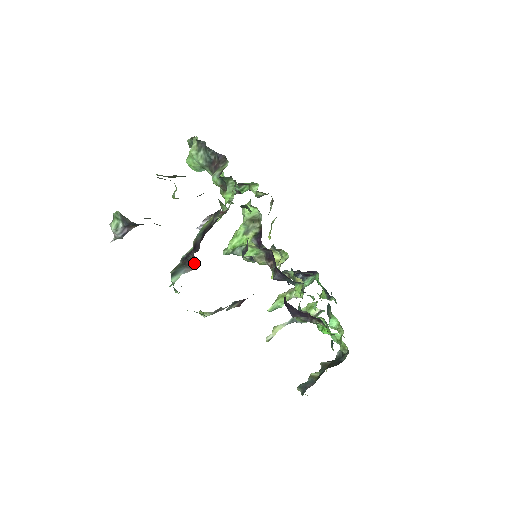
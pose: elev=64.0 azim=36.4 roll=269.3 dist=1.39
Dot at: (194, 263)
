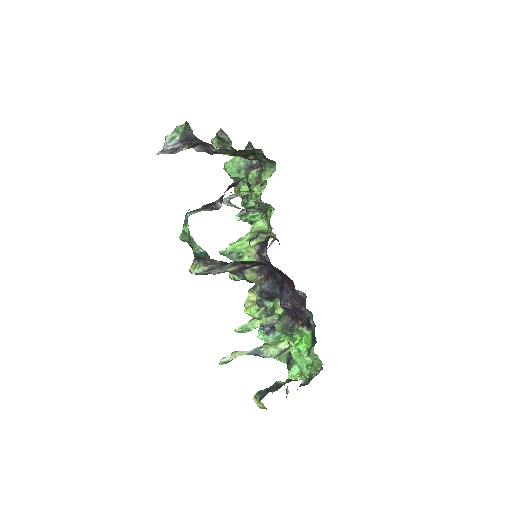
Dot at: (218, 207)
